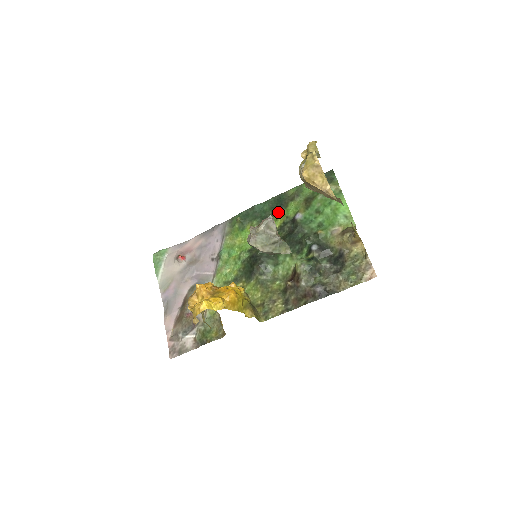
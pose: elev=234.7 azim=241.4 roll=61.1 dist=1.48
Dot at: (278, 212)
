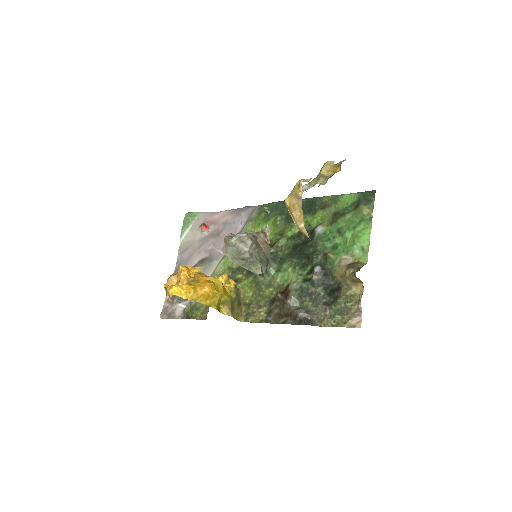
Dot at: (304, 216)
